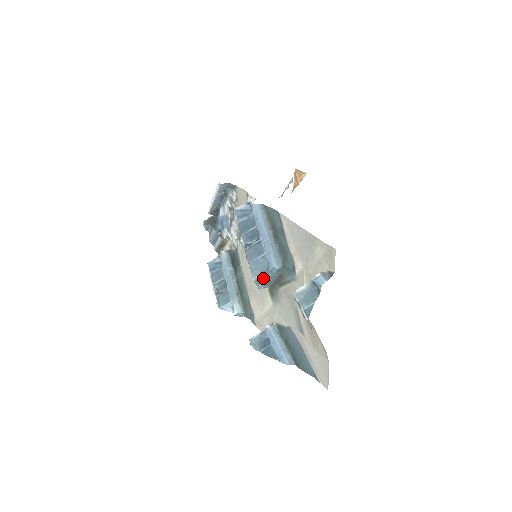
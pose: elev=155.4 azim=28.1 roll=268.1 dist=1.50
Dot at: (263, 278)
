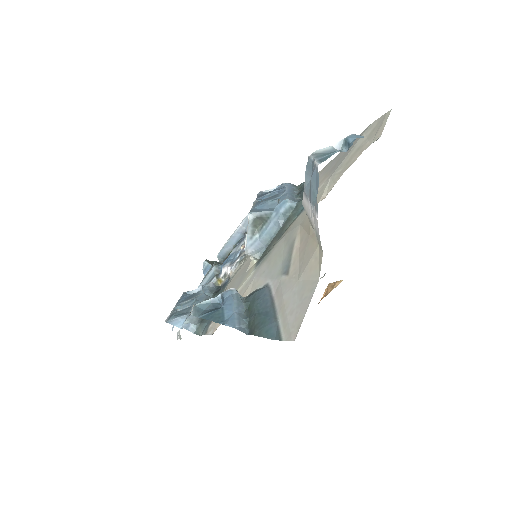
Dot at: (261, 228)
